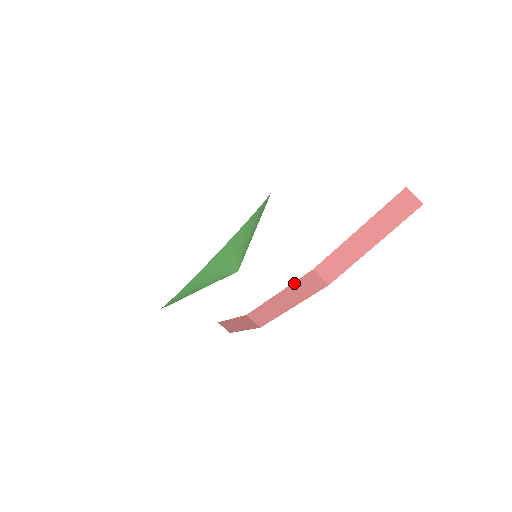
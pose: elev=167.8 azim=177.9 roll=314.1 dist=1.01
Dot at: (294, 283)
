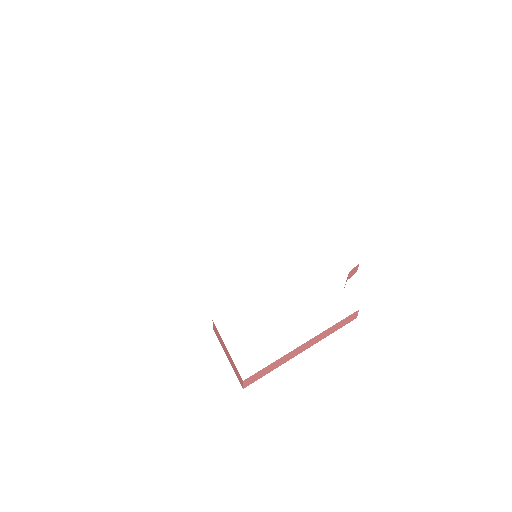
Dot at: occluded
